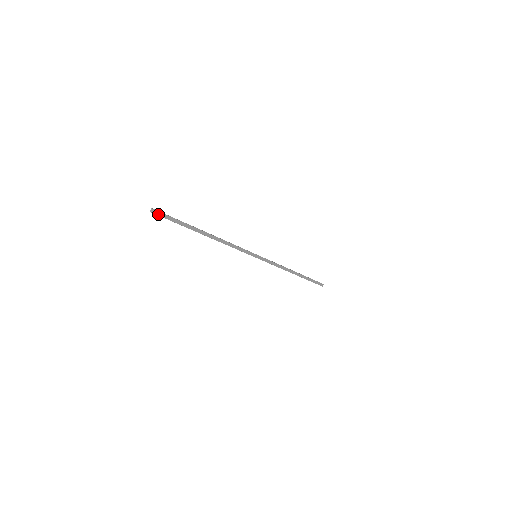
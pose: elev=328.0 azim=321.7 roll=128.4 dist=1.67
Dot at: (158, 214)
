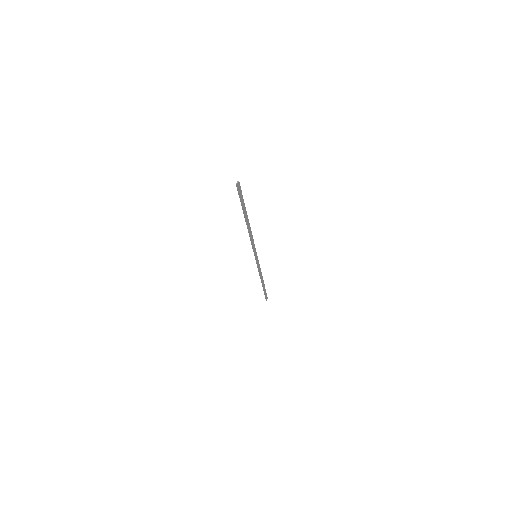
Dot at: (238, 188)
